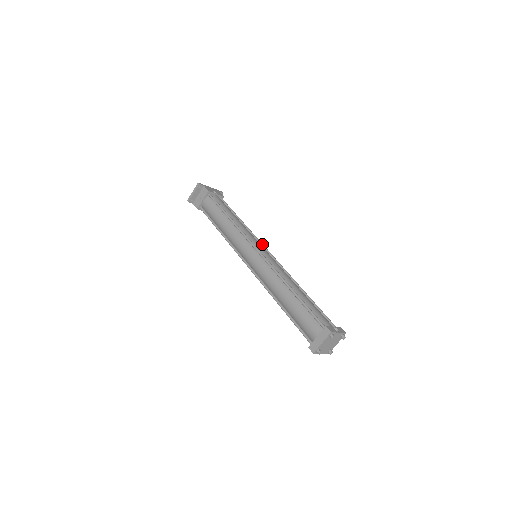
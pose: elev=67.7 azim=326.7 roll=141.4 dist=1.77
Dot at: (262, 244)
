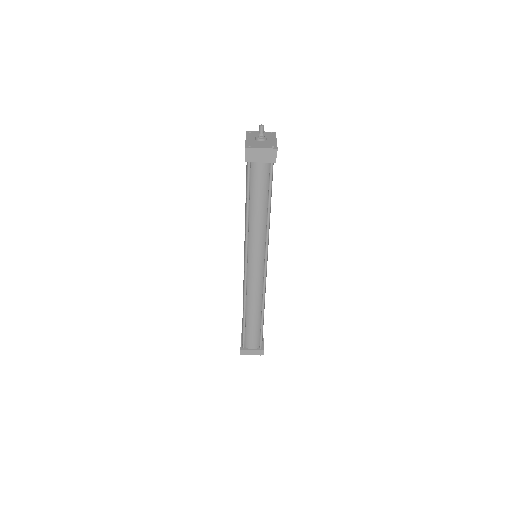
Dot at: occluded
